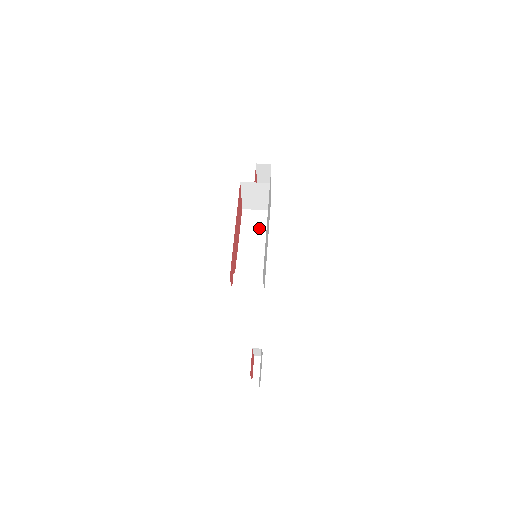
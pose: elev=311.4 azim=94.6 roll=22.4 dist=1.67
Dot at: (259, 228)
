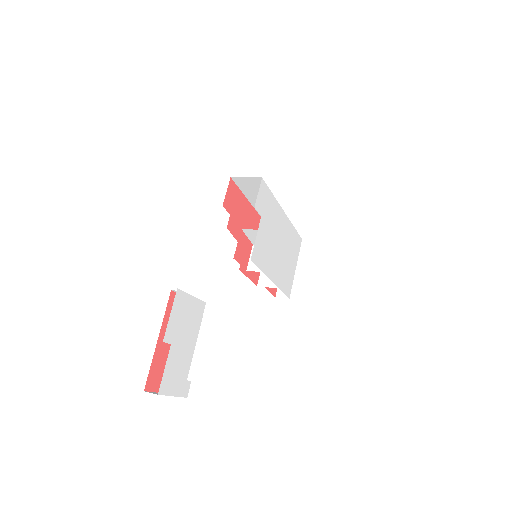
Dot at: occluded
